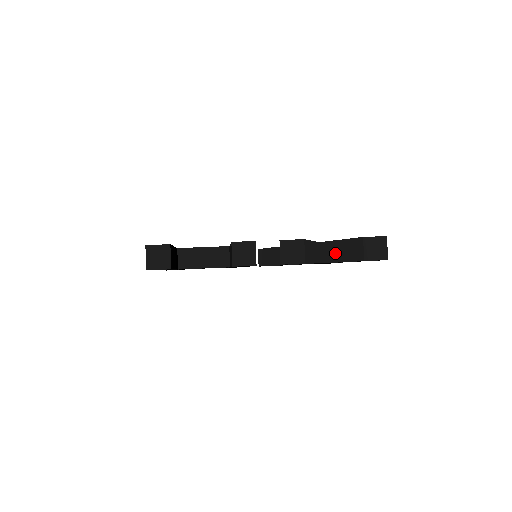
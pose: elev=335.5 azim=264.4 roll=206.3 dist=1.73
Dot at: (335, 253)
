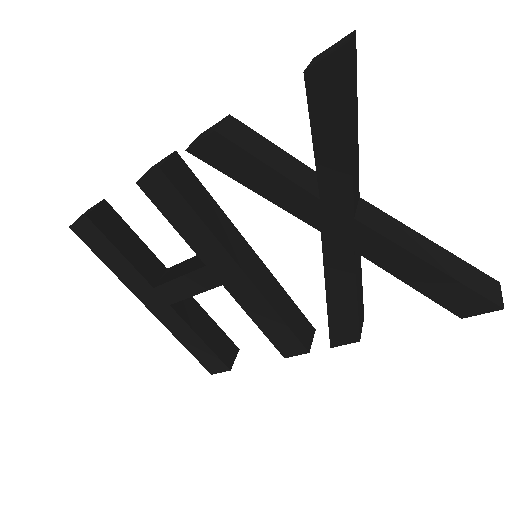
Dot at: occluded
